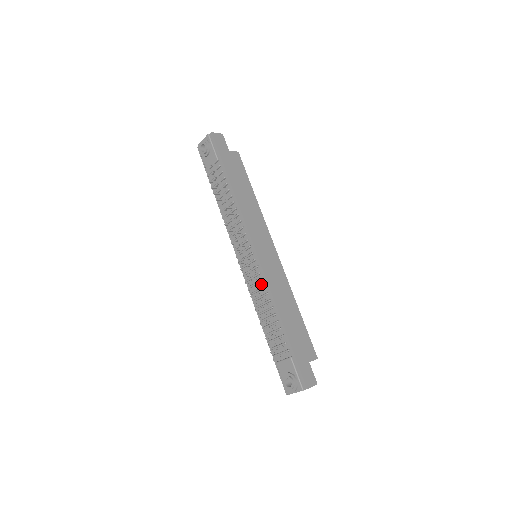
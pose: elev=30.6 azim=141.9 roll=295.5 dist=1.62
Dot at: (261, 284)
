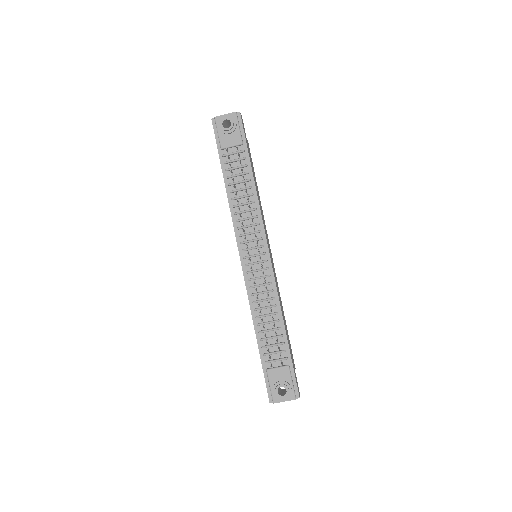
Dot at: (267, 287)
